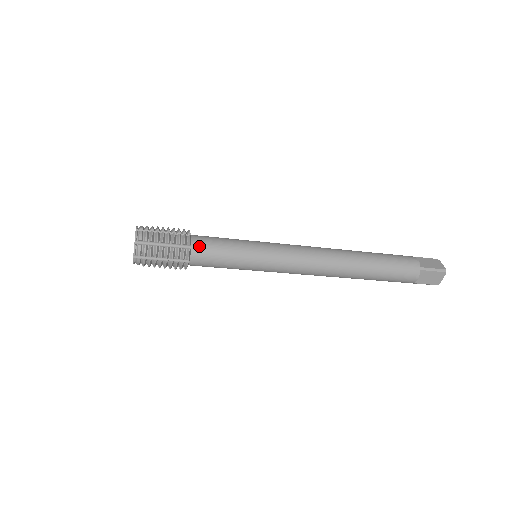
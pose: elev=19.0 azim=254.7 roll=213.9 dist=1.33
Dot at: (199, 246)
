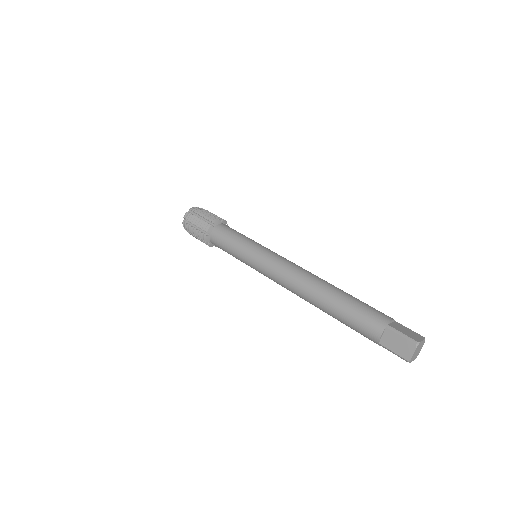
Dot at: (214, 243)
